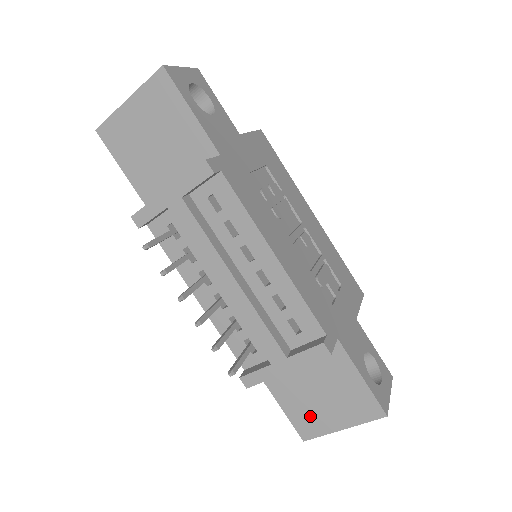
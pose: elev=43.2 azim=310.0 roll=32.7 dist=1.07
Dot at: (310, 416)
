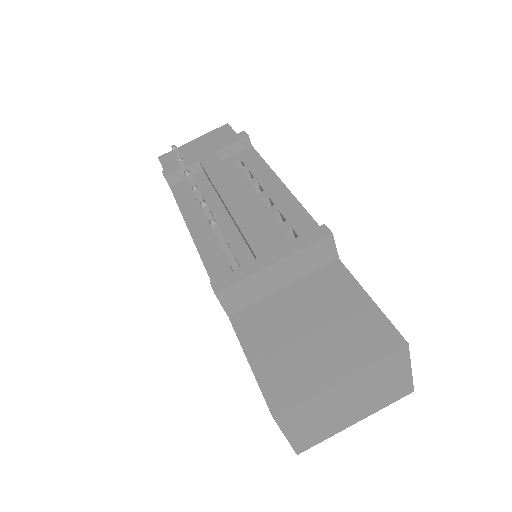
Dot at: (291, 367)
